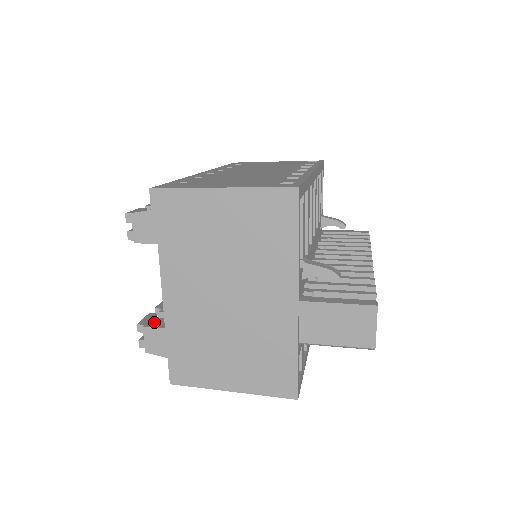
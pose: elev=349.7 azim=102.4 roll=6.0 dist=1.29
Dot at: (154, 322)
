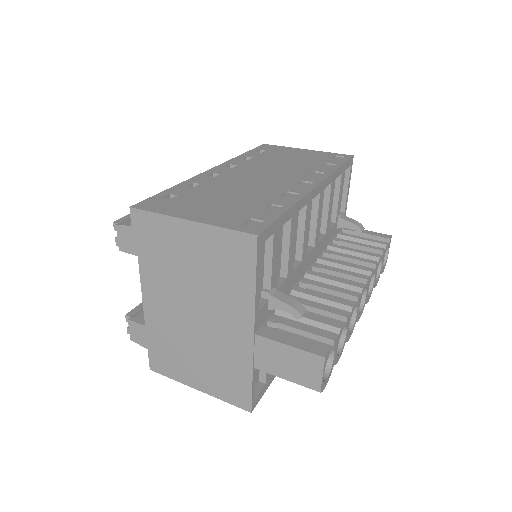
Dot at: (143, 313)
